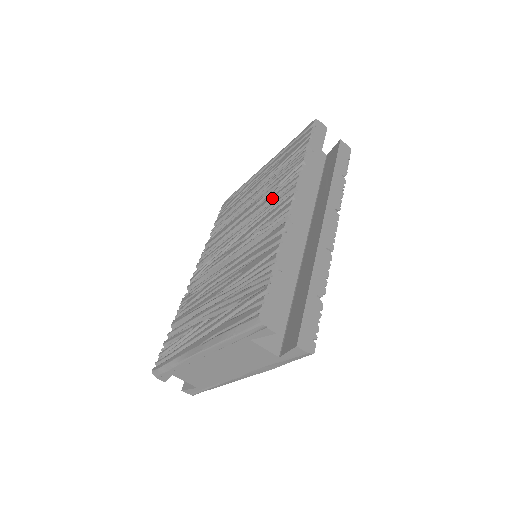
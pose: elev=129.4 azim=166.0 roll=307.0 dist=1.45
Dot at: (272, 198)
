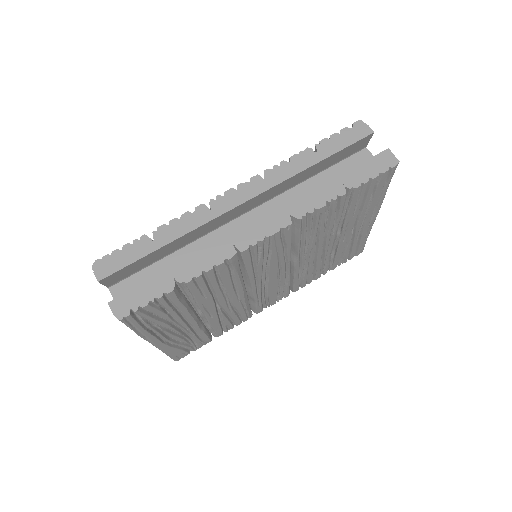
Dot at: occluded
